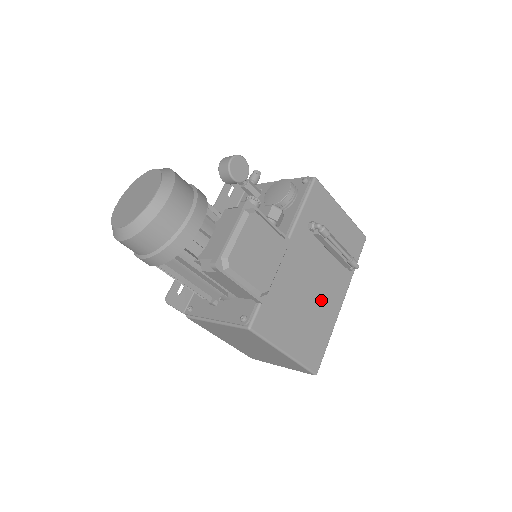
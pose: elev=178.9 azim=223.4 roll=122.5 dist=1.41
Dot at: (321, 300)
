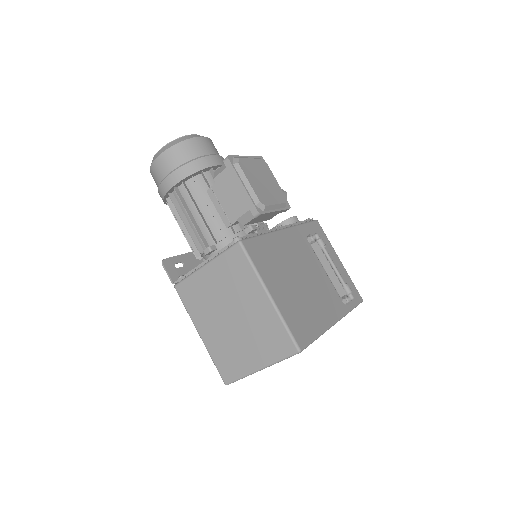
Dot at: (313, 295)
